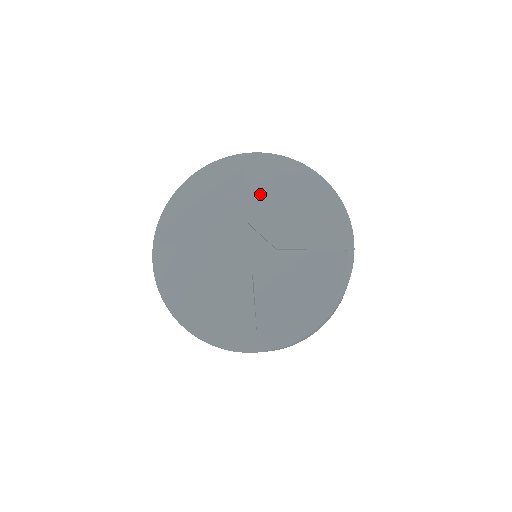
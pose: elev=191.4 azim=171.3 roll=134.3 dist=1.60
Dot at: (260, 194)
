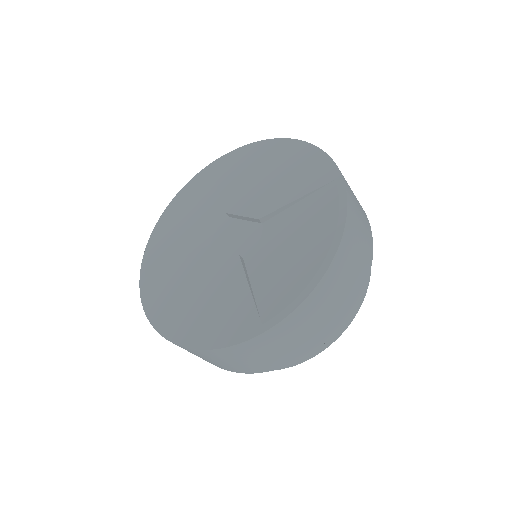
Dot at: (232, 184)
